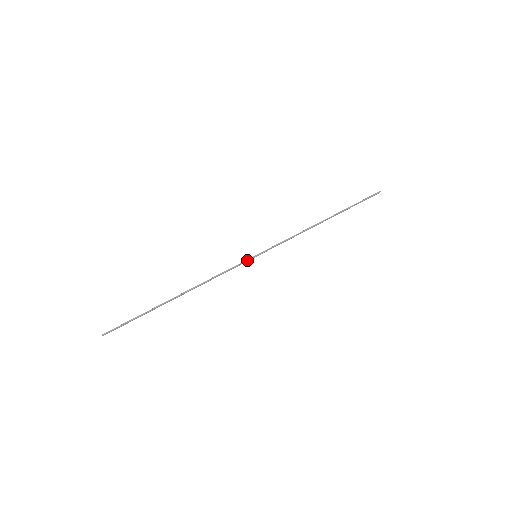
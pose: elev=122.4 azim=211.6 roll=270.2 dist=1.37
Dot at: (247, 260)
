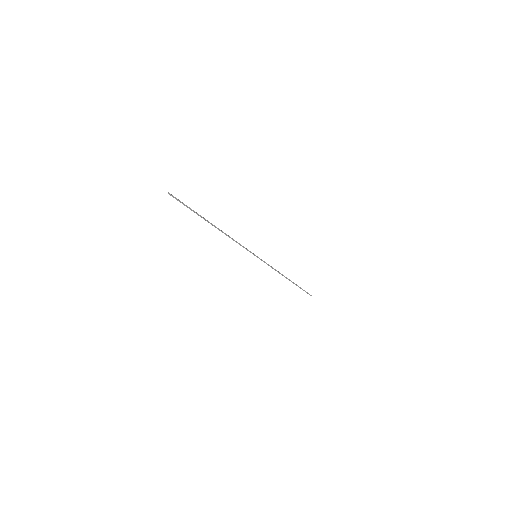
Dot at: occluded
